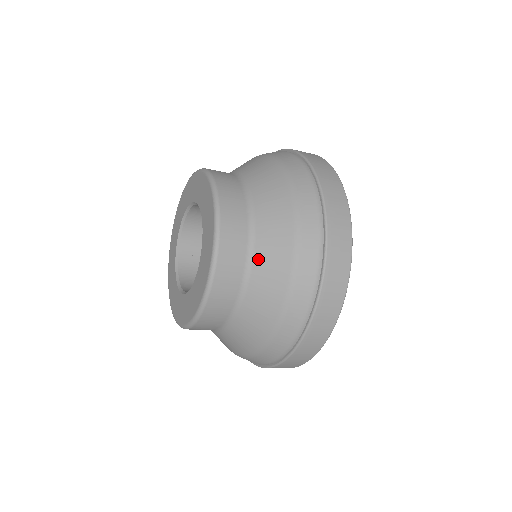
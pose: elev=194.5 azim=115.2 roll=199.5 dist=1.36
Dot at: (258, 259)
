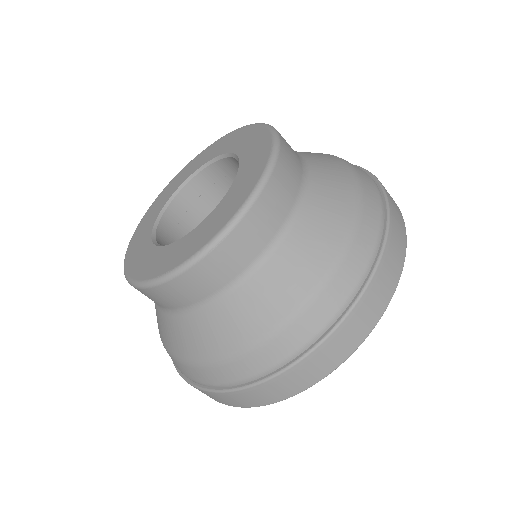
Dot at: (312, 163)
